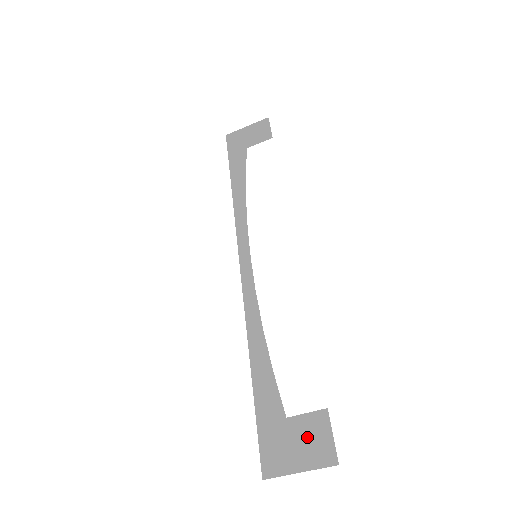
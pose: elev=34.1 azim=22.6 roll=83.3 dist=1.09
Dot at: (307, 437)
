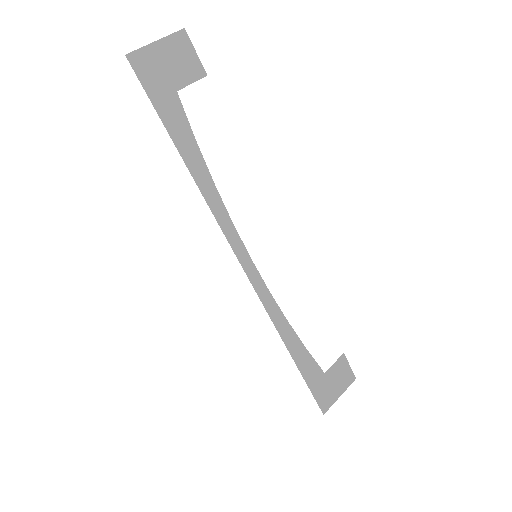
Dot at: (339, 376)
